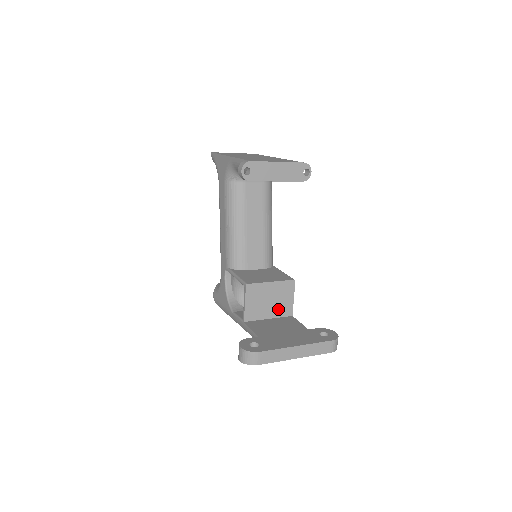
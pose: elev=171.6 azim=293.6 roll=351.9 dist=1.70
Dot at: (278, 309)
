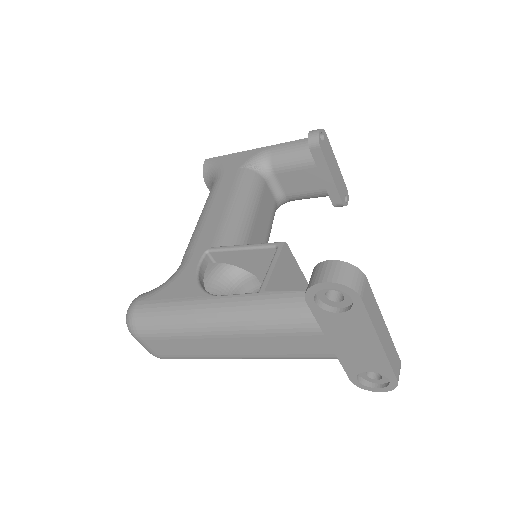
Dot at: occluded
